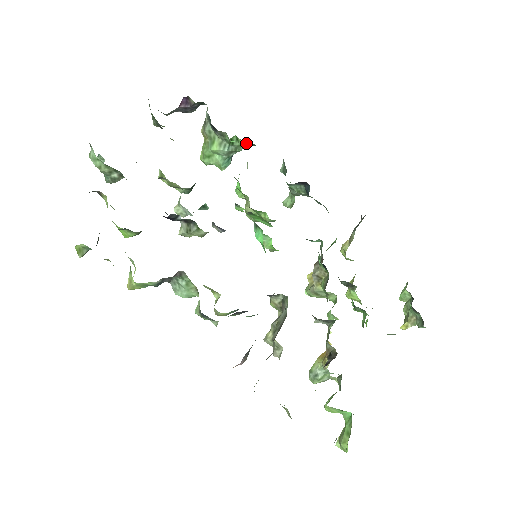
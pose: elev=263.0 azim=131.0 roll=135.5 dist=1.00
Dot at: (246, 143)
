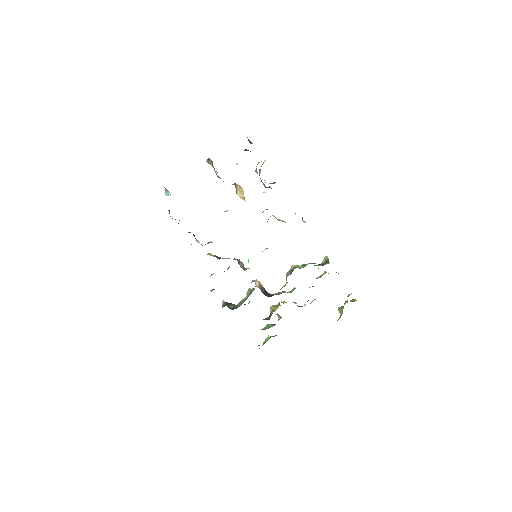
Dot at: occluded
